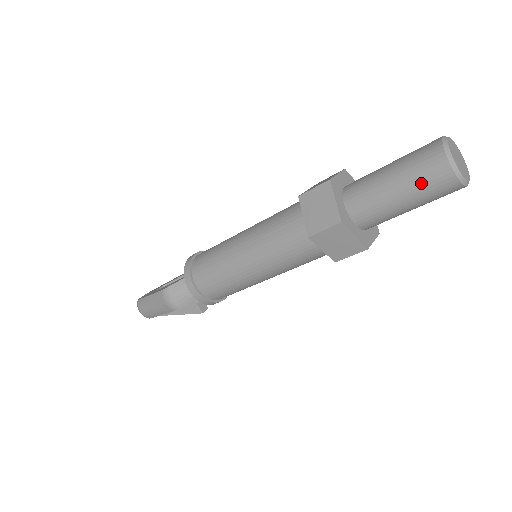
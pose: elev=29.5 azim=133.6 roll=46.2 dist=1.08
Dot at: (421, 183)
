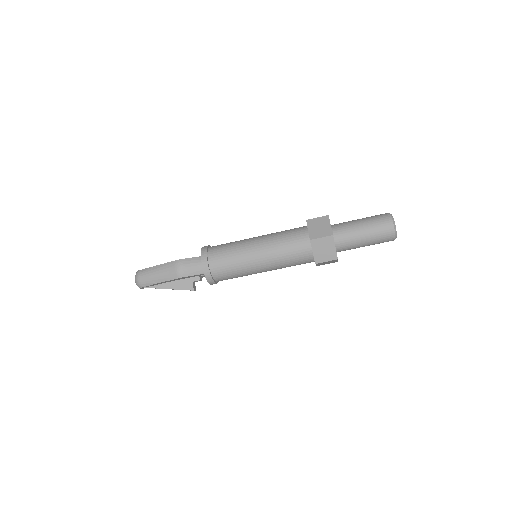
Dot at: (377, 228)
